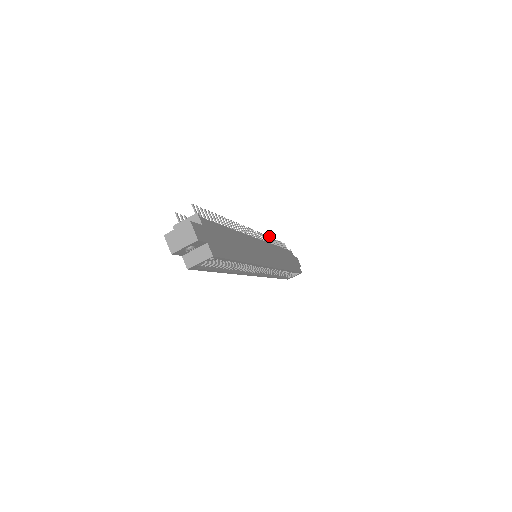
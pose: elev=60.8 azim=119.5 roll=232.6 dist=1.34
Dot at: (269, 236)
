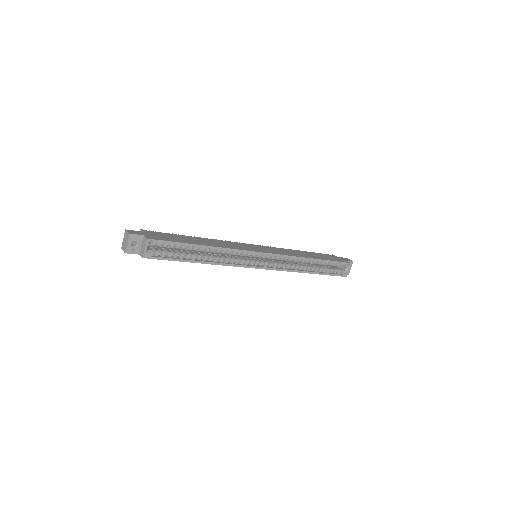
Dot at: occluded
